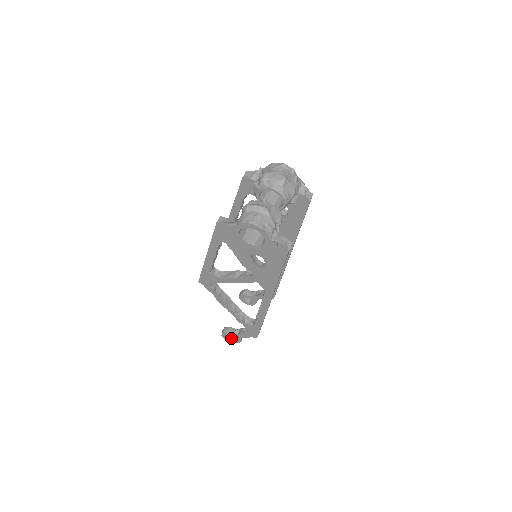
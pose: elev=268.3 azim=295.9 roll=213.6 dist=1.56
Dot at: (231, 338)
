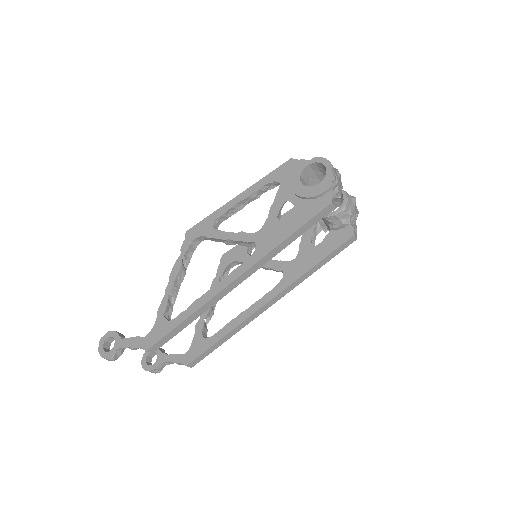
Dot at: (106, 350)
